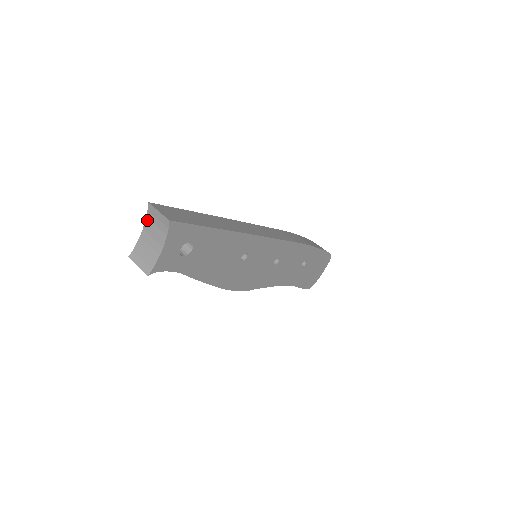
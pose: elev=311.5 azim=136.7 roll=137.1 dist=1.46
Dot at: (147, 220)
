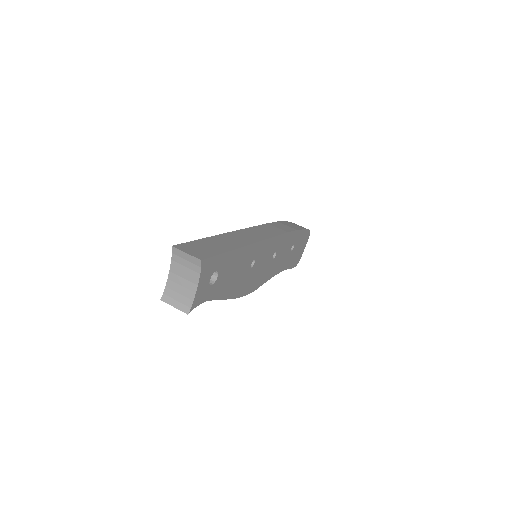
Dot at: (173, 262)
